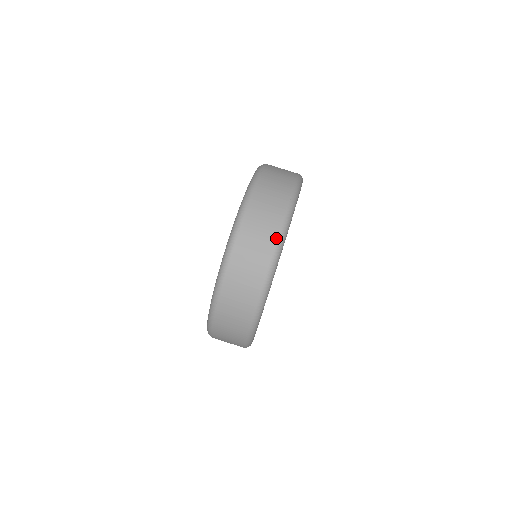
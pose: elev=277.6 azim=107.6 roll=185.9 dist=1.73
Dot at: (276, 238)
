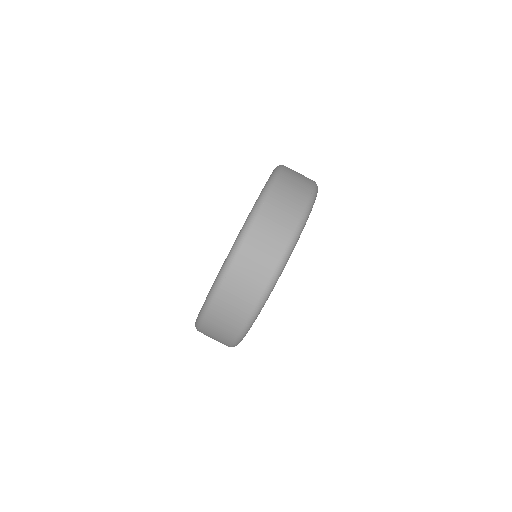
Dot at: (298, 220)
